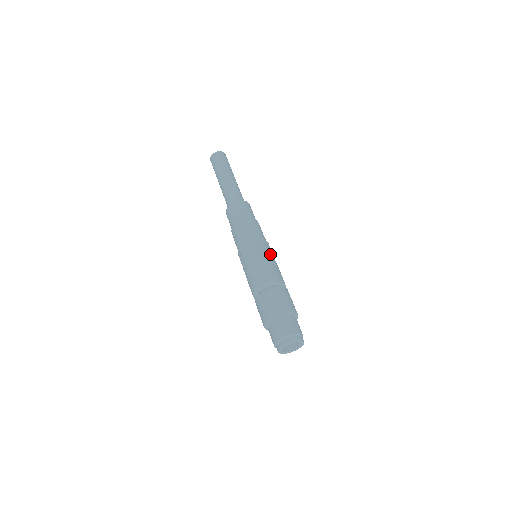
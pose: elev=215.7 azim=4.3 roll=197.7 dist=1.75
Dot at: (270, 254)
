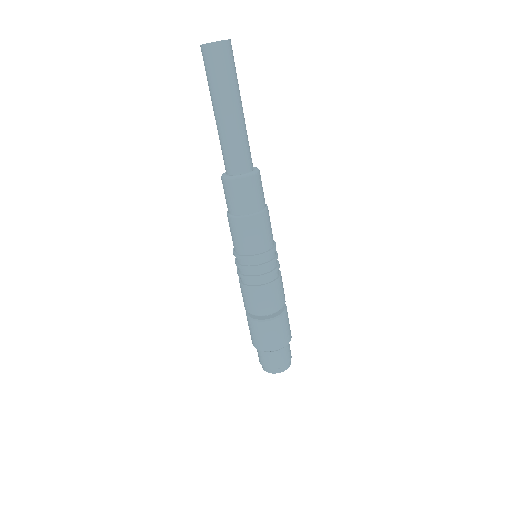
Dot at: occluded
